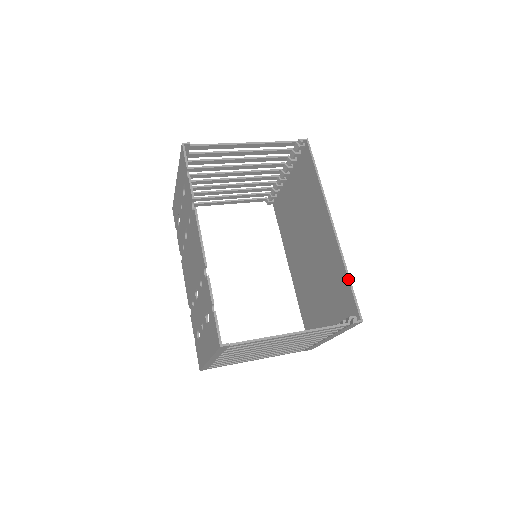
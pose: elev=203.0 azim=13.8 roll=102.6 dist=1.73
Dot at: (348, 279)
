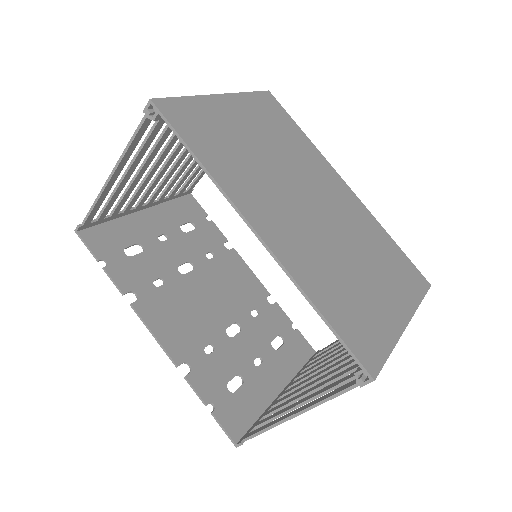
Dot at: occluded
